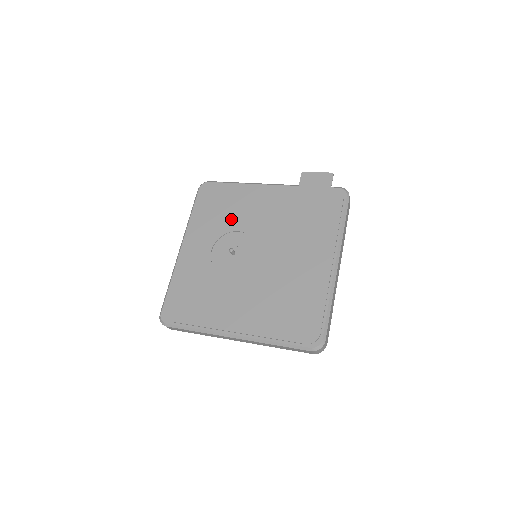
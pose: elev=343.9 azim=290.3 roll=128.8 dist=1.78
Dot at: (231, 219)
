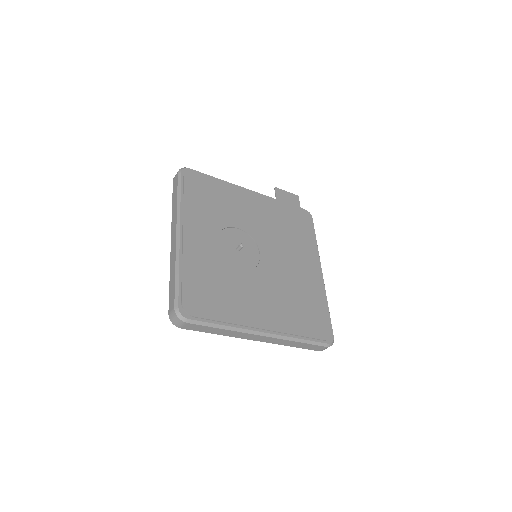
Dot at: (227, 214)
